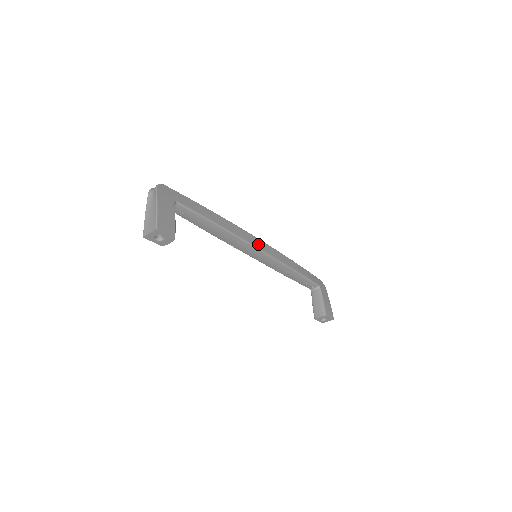
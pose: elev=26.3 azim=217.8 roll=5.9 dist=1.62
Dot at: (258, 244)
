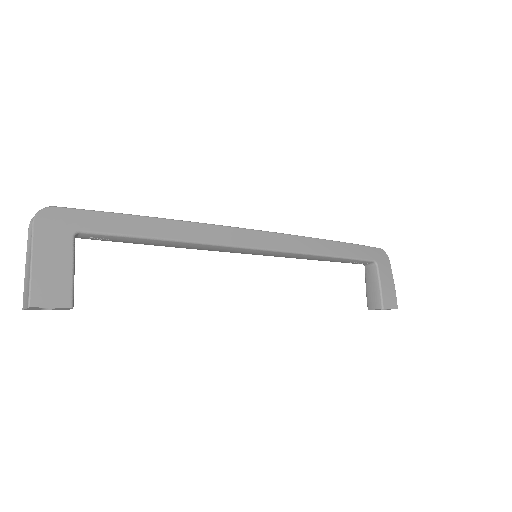
Dot at: (256, 240)
